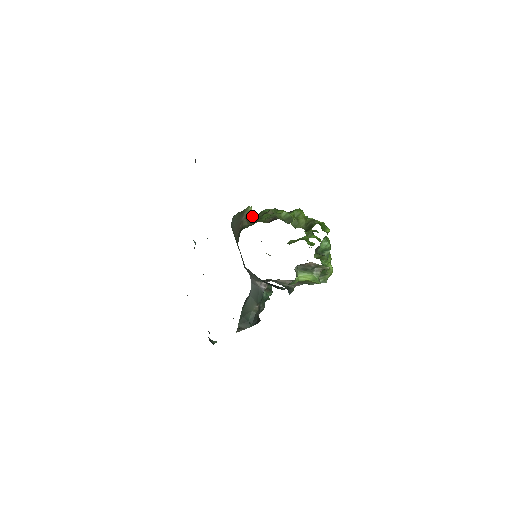
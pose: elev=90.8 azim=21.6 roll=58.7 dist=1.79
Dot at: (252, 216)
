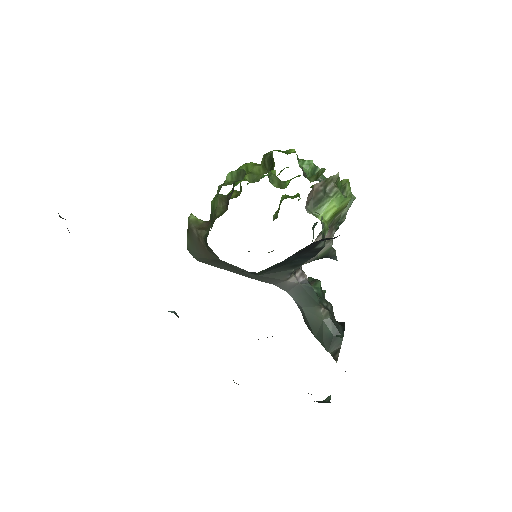
Dot at: (203, 222)
